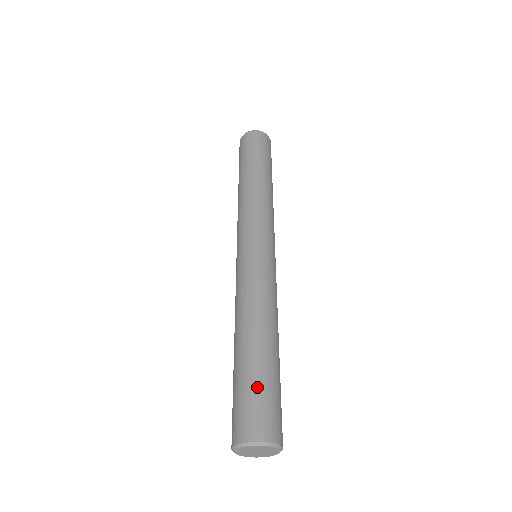
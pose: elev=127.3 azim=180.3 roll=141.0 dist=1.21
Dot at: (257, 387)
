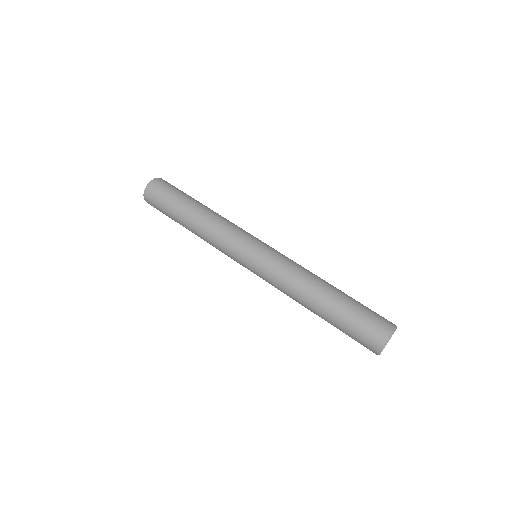
Dot at: (352, 323)
